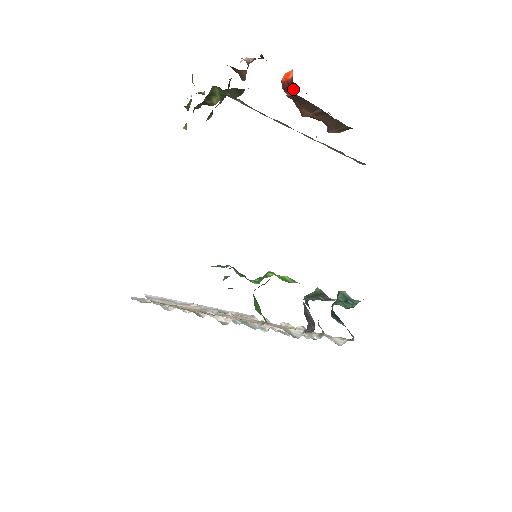
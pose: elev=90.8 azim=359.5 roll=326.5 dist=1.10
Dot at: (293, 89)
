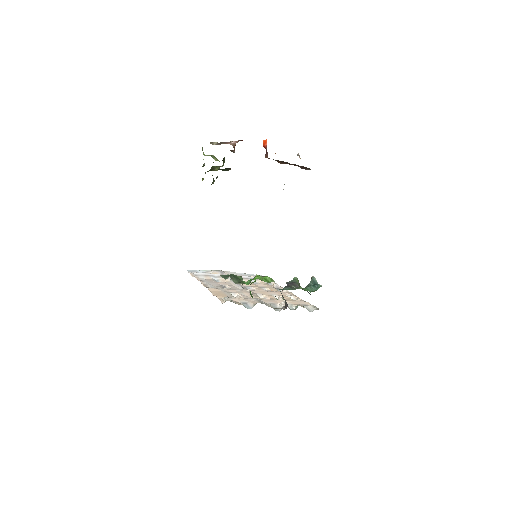
Dot at: (267, 155)
